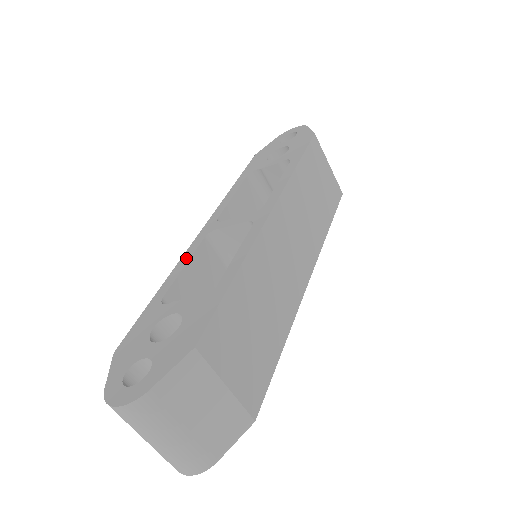
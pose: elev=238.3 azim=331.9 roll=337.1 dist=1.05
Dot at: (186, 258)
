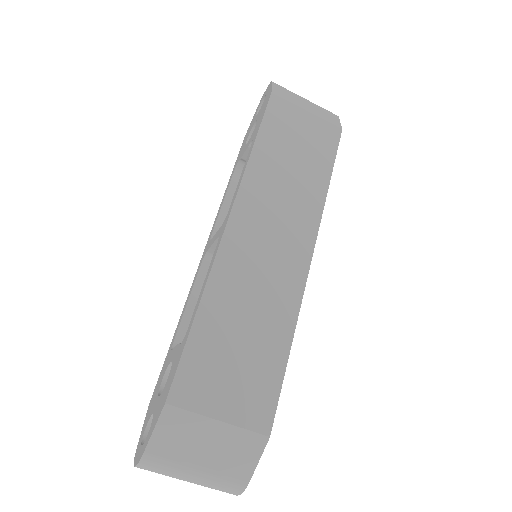
Dot at: (190, 292)
